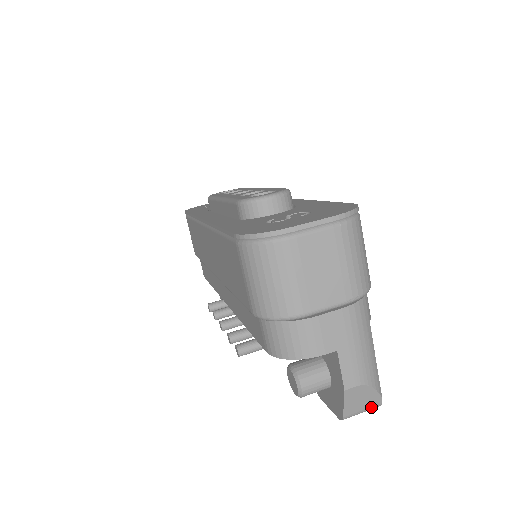
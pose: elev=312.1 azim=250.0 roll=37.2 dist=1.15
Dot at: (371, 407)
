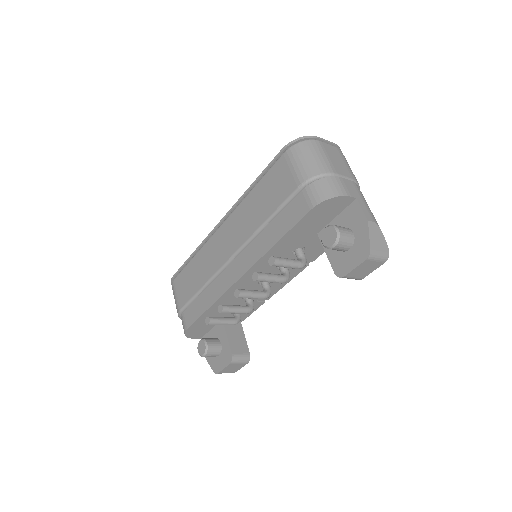
Dot at: (384, 253)
